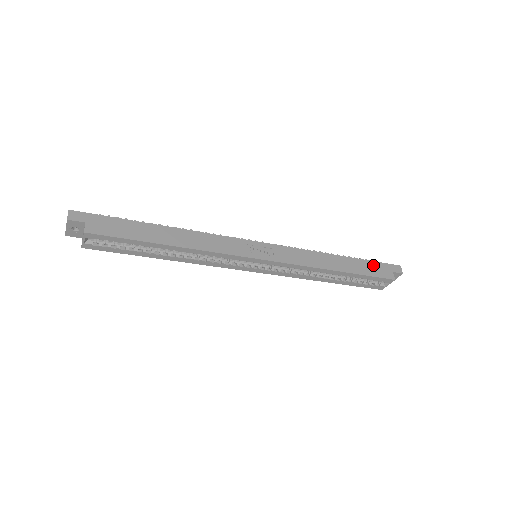
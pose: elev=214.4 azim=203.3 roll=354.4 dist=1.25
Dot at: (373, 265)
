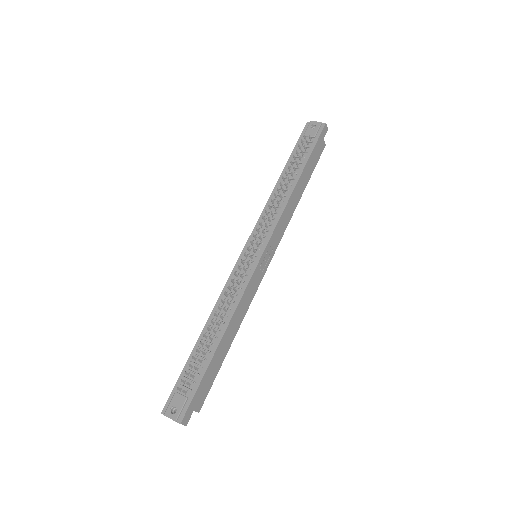
Dot at: (314, 154)
